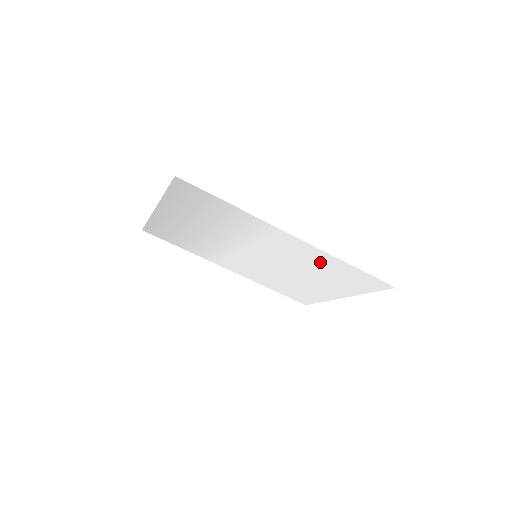
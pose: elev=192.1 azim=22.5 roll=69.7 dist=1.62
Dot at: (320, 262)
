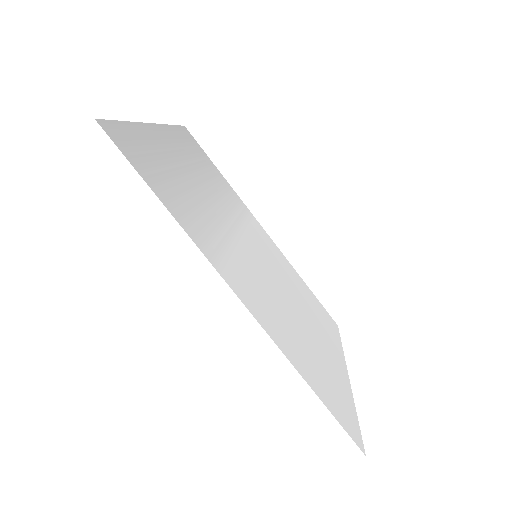
Dot at: (292, 340)
